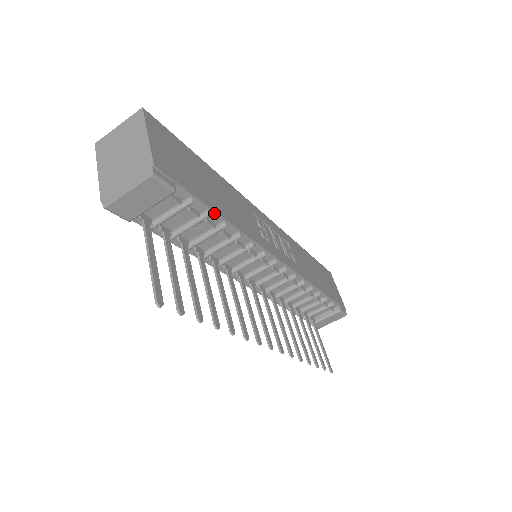
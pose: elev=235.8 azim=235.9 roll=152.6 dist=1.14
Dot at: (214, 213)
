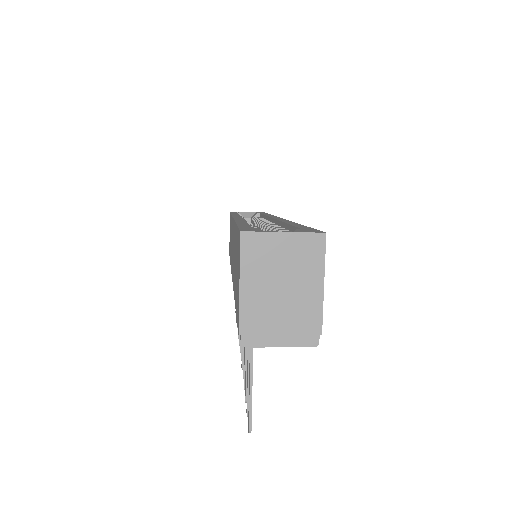
Dot at: occluded
